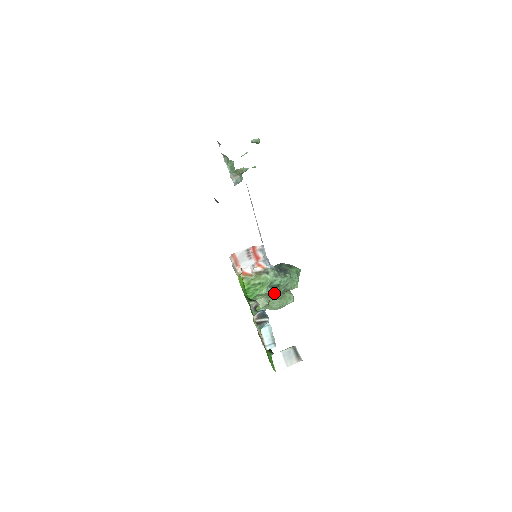
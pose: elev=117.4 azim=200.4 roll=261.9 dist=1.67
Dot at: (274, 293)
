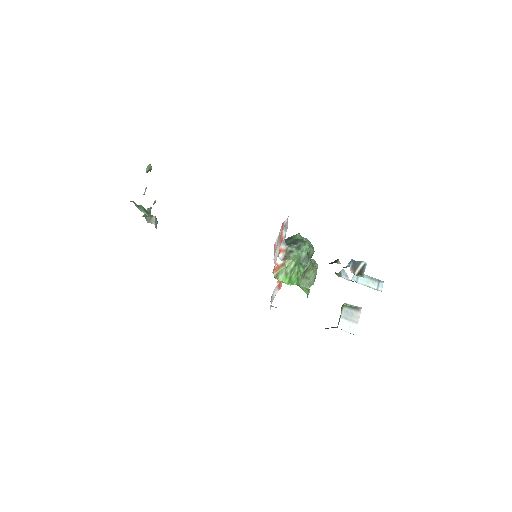
Dot at: (309, 265)
